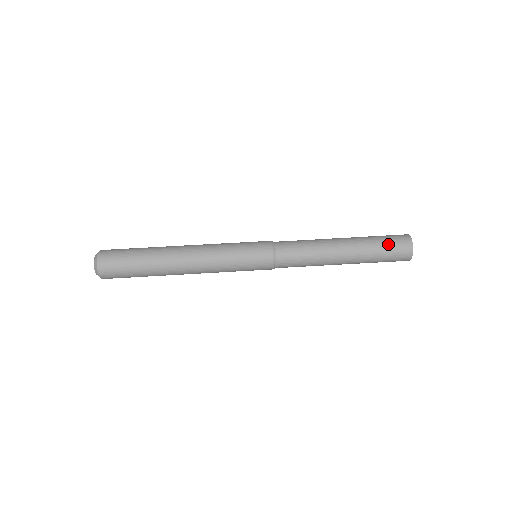
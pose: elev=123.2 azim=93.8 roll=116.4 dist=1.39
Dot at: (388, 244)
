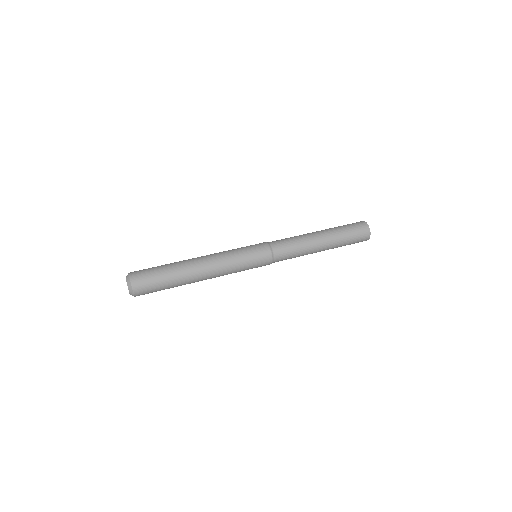
Dot at: (354, 235)
